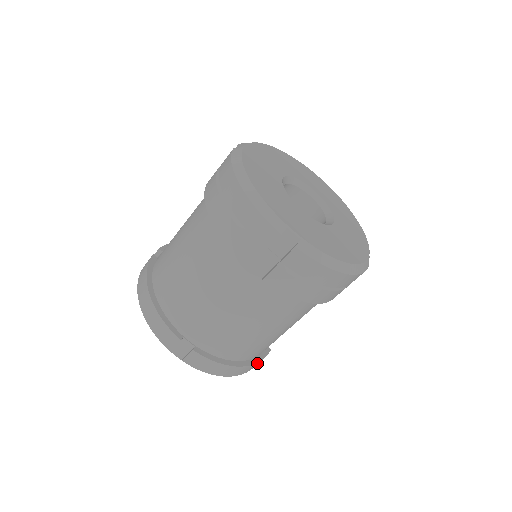
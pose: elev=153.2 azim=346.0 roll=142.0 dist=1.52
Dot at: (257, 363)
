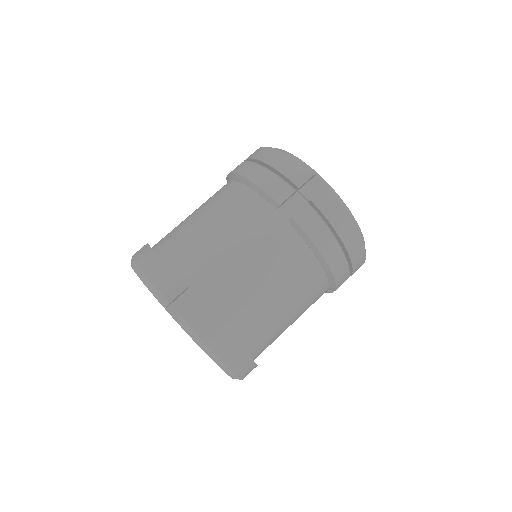
Dot at: (250, 361)
